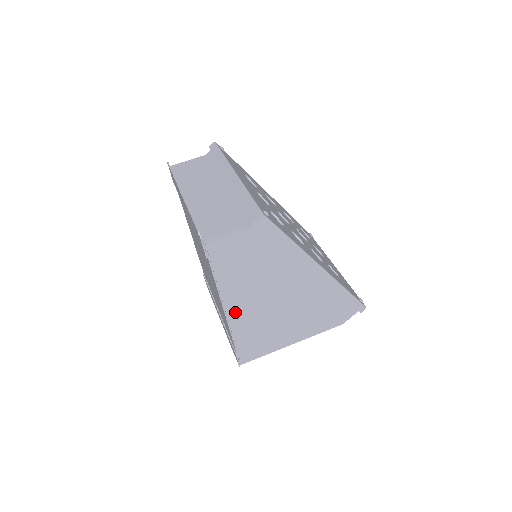
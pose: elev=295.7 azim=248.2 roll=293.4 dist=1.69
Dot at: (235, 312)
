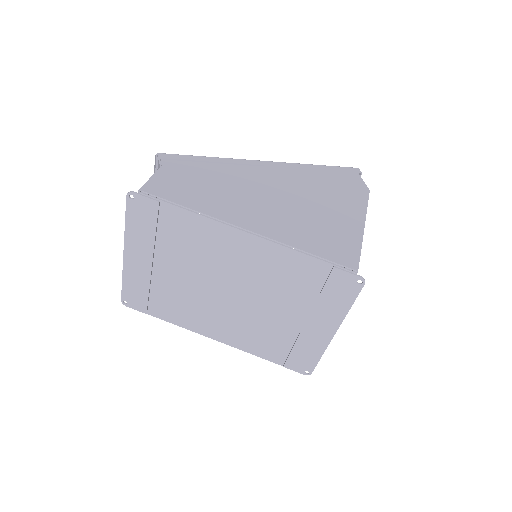
Dot at: (255, 226)
